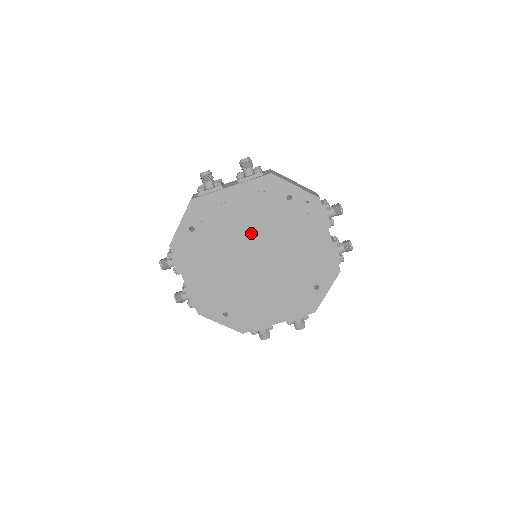
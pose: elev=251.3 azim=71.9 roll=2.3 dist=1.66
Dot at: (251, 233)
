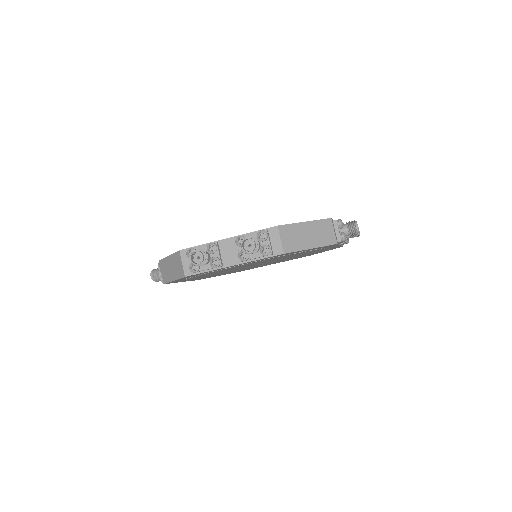
Dot at: occluded
